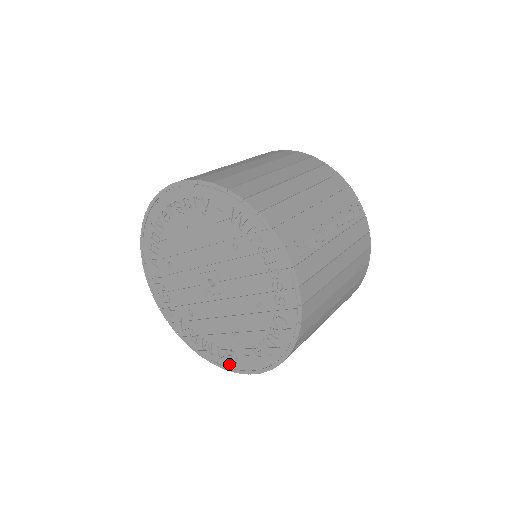
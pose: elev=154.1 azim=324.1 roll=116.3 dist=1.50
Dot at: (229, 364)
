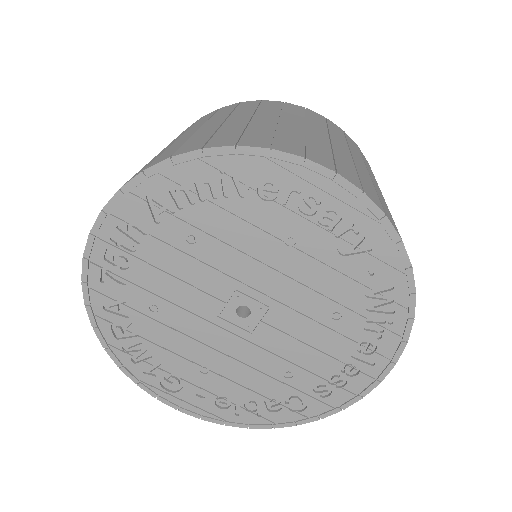
Dot at: (155, 386)
